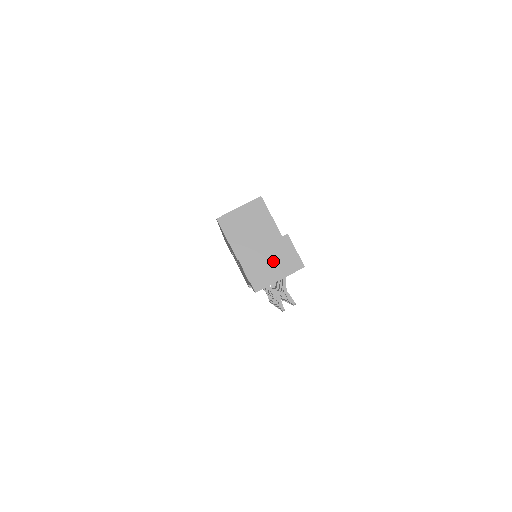
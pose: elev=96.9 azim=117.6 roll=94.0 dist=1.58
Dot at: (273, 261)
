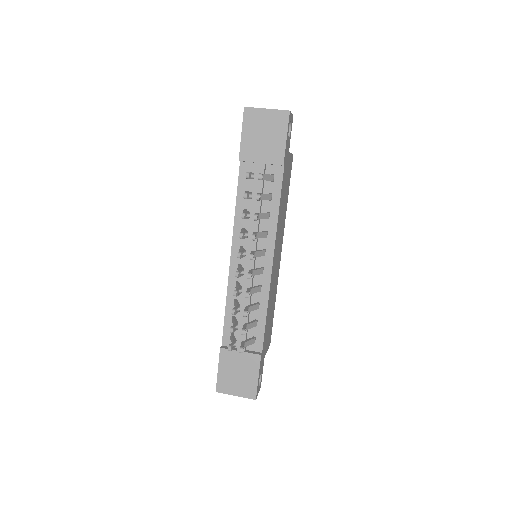
Dot at: occluded
